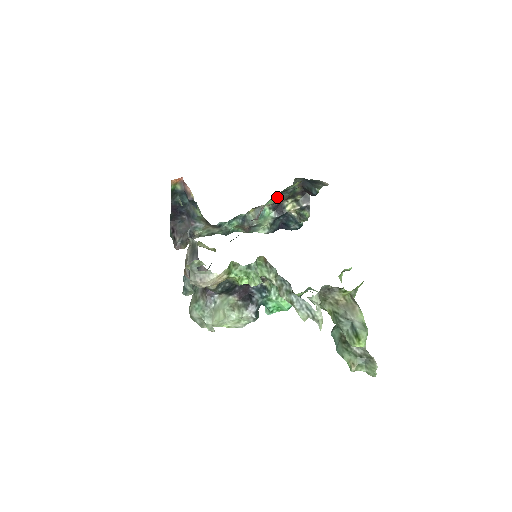
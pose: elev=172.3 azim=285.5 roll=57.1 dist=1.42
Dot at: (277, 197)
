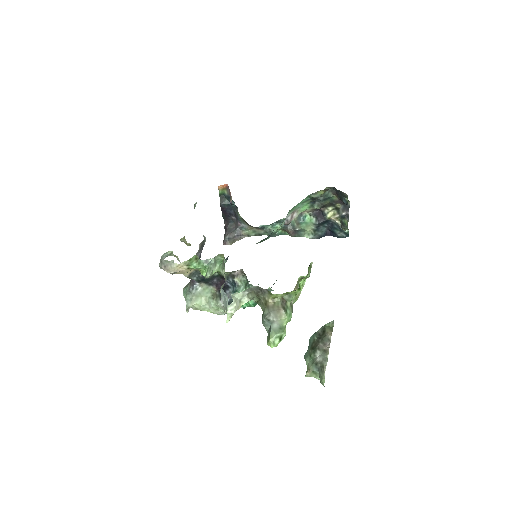
Dot at: (312, 204)
